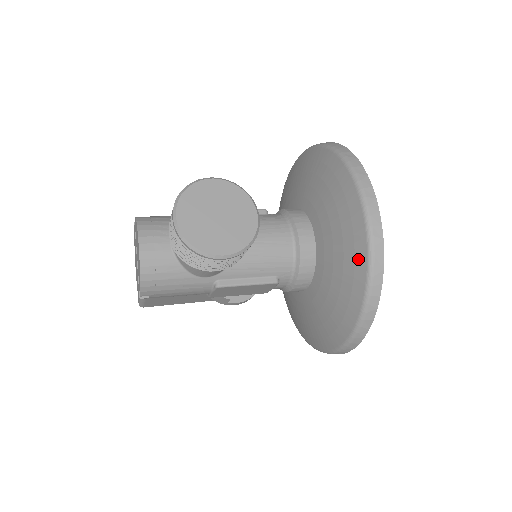
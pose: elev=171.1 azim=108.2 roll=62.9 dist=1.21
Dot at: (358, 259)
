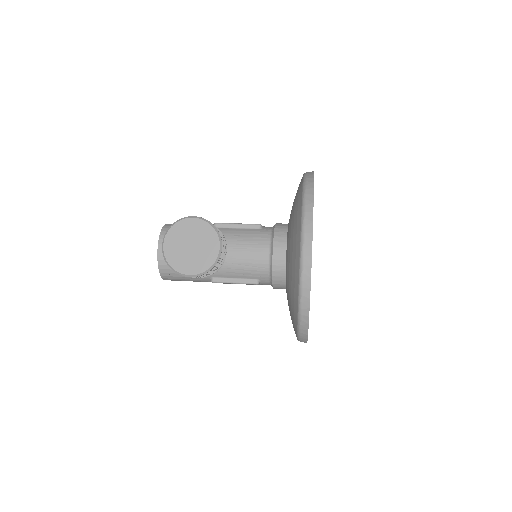
Dot at: (295, 286)
